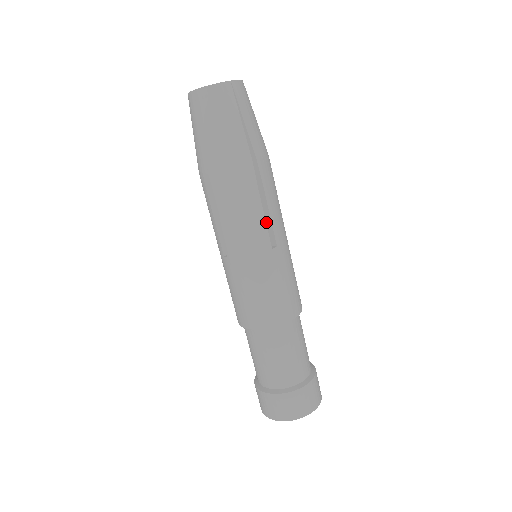
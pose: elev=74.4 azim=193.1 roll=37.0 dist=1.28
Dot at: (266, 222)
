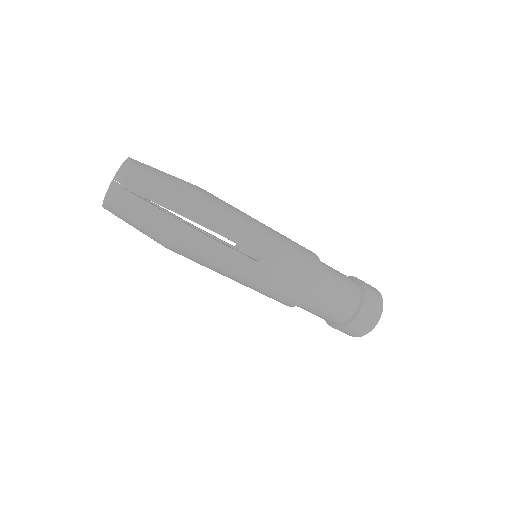
Dot at: occluded
